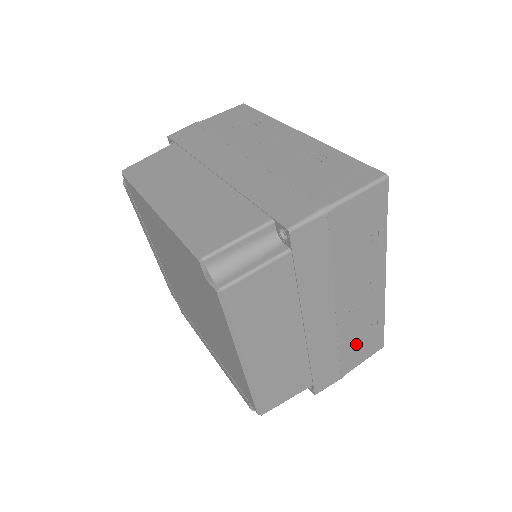
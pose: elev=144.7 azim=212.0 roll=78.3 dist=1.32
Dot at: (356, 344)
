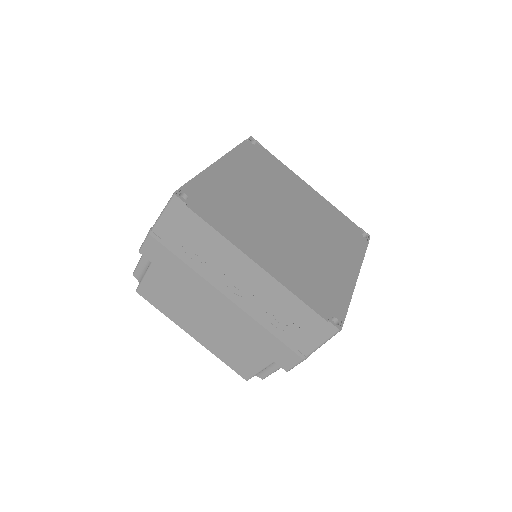
Dot at: (288, 326)
